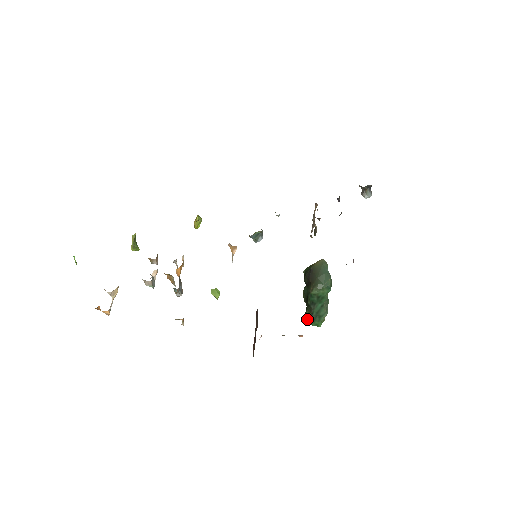
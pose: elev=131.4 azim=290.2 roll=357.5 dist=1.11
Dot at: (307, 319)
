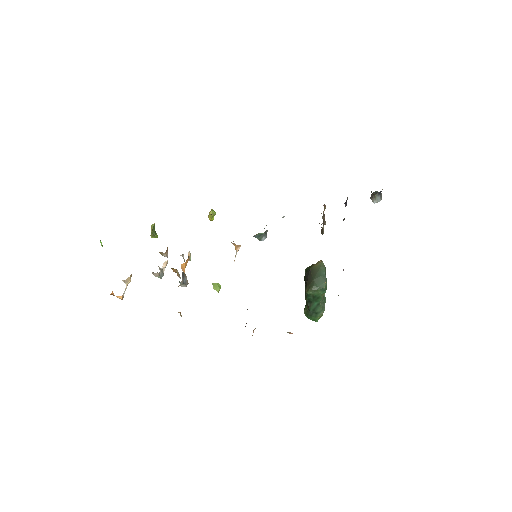
Dot at: (305, 313)
